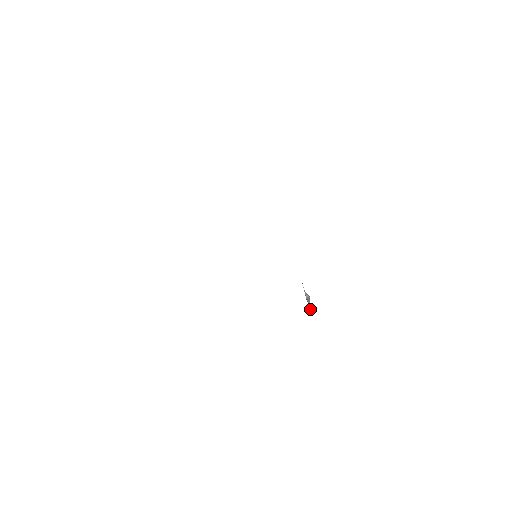
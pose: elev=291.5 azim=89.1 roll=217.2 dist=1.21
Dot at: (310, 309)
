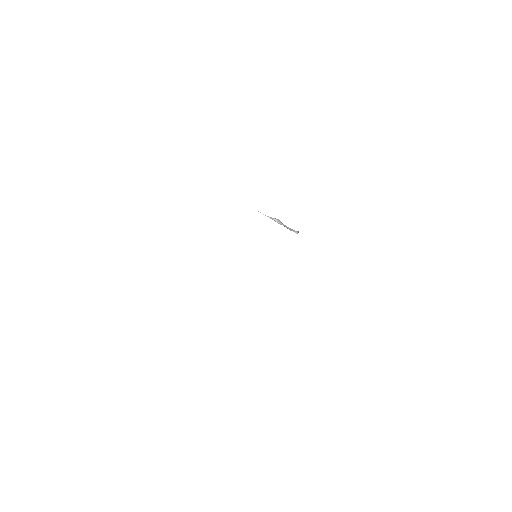
Dot at: (296, 233)
